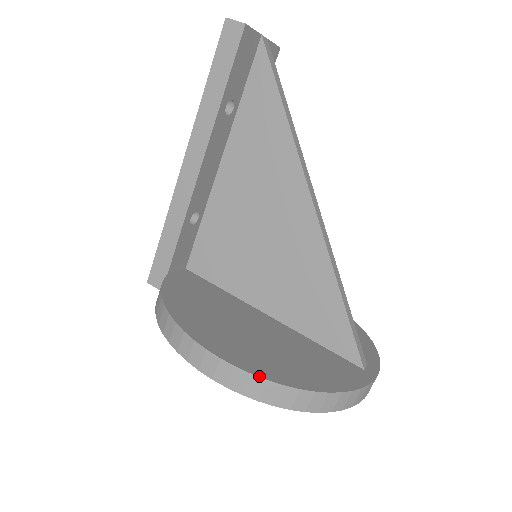
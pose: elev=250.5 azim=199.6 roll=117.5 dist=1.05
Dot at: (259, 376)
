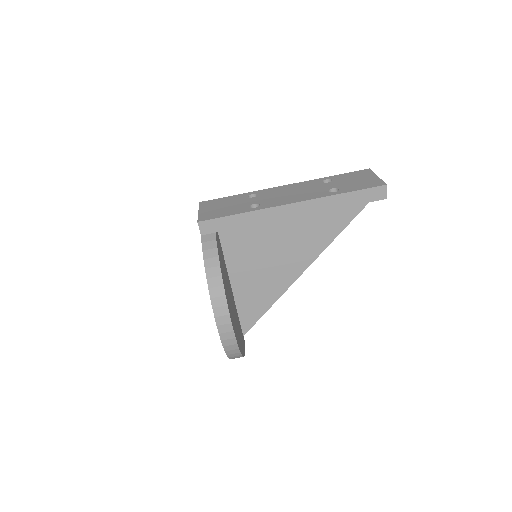
Dot at: (238, 346)
